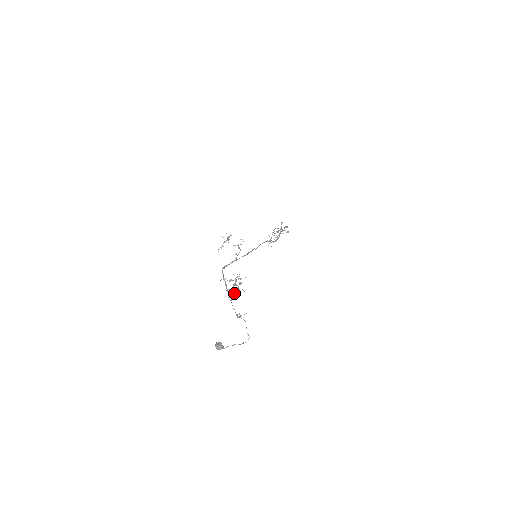
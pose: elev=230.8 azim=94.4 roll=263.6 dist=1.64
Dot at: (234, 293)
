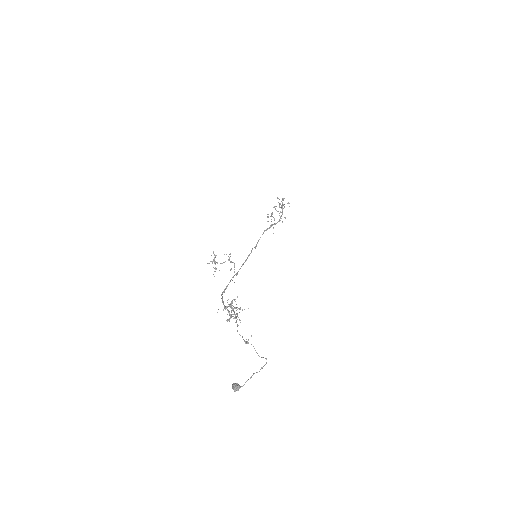
Dot at: occluded
